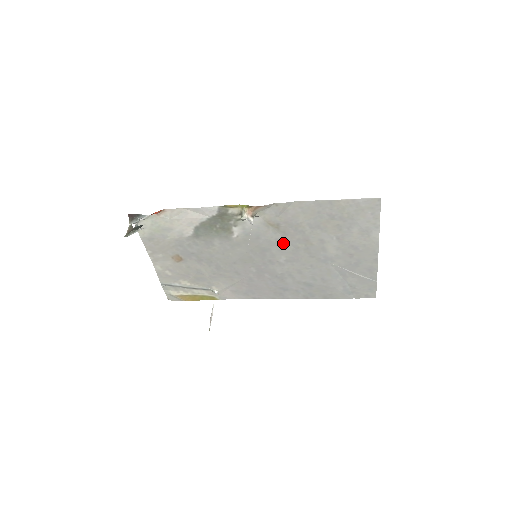
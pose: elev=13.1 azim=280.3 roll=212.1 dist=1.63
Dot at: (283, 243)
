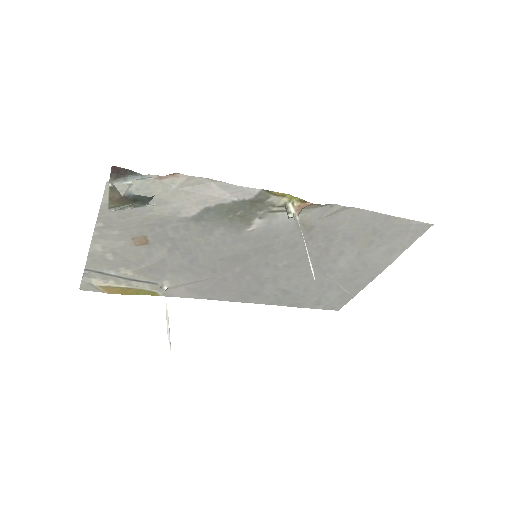
Dot at: (299, 247)
